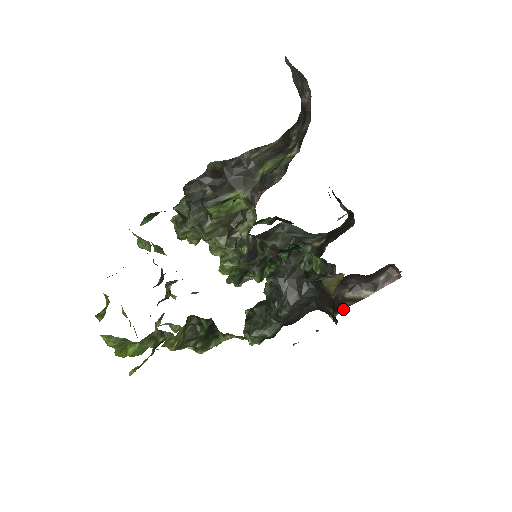
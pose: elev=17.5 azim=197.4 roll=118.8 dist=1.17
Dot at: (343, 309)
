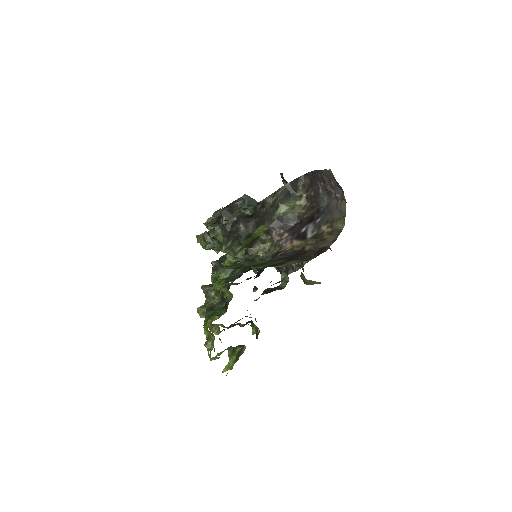
Dot at: (292, 271)
